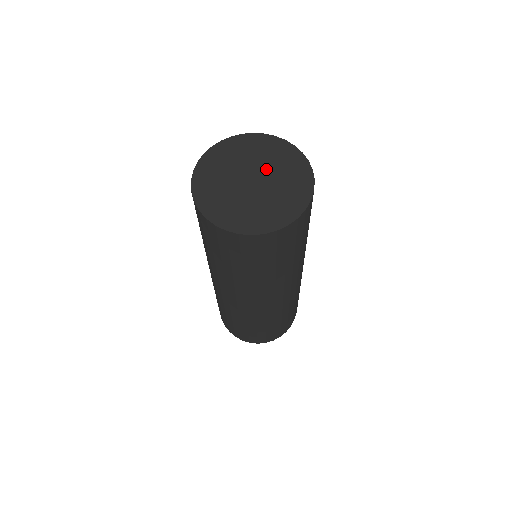
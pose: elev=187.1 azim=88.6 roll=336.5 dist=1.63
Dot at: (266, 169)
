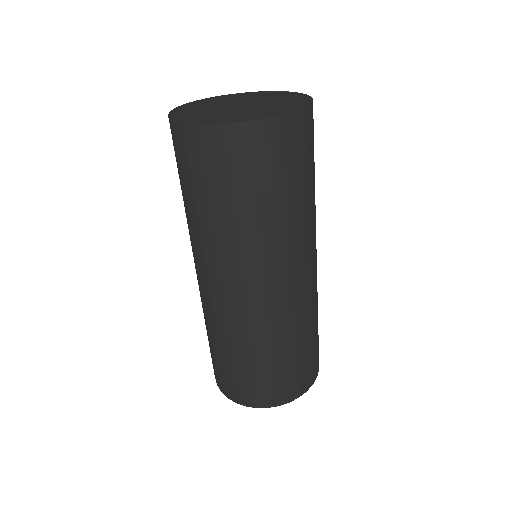
Dot at: (261, 101)
